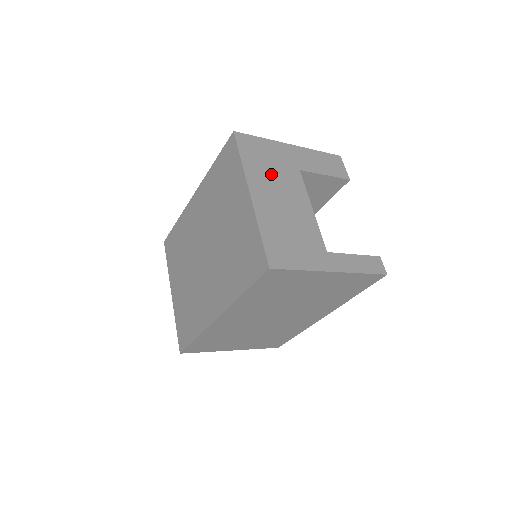
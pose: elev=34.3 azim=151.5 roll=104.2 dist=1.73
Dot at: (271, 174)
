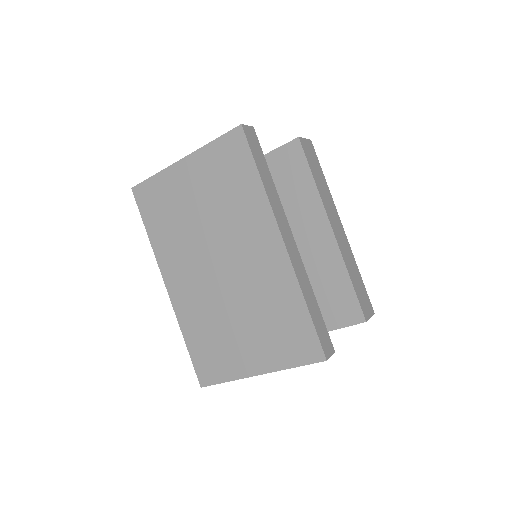
Dot at: occluded
